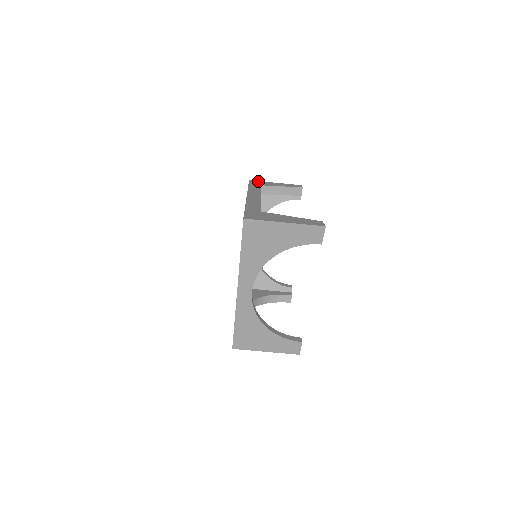
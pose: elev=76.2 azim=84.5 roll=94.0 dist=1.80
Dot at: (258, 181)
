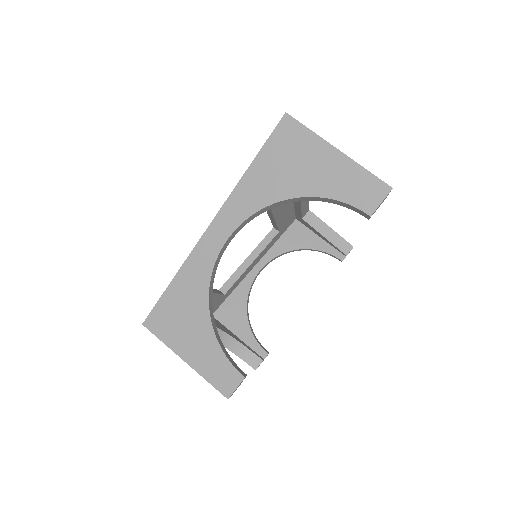
Dot at: occluded
